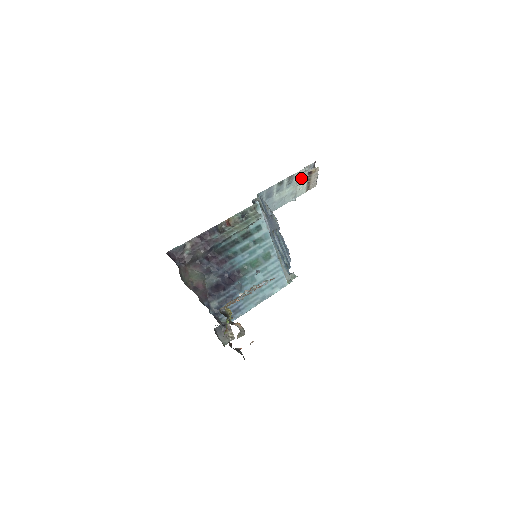
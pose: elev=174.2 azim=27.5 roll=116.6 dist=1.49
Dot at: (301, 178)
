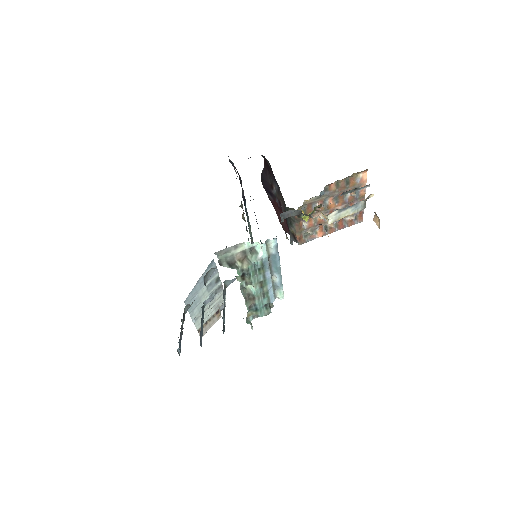
Dot at: (215, 304)
